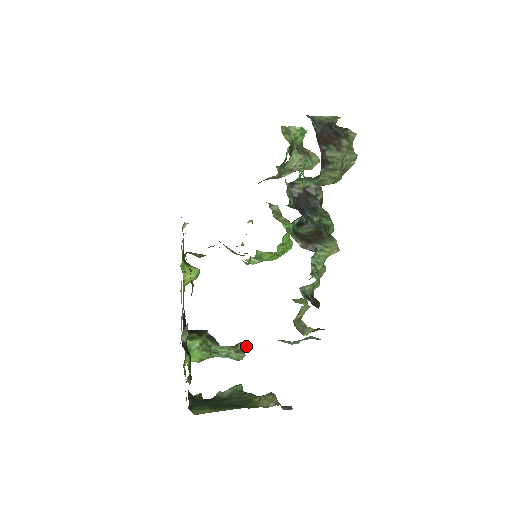
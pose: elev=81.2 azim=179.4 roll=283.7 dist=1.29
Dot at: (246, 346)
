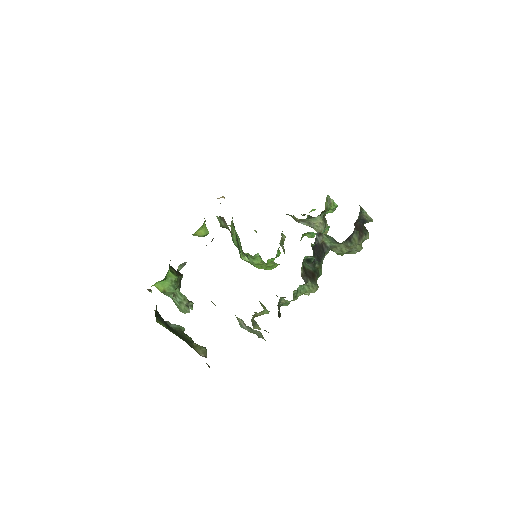
Dot at: occluded
